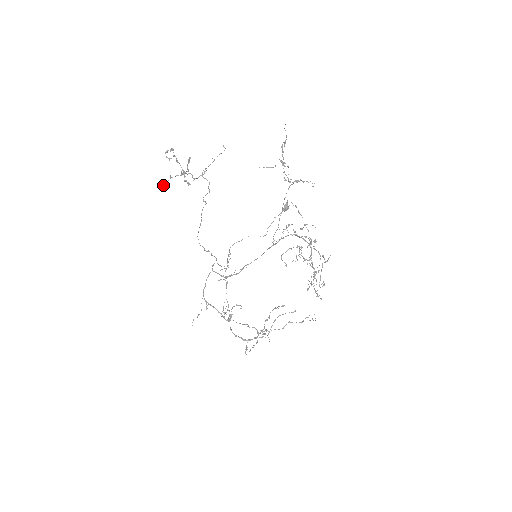
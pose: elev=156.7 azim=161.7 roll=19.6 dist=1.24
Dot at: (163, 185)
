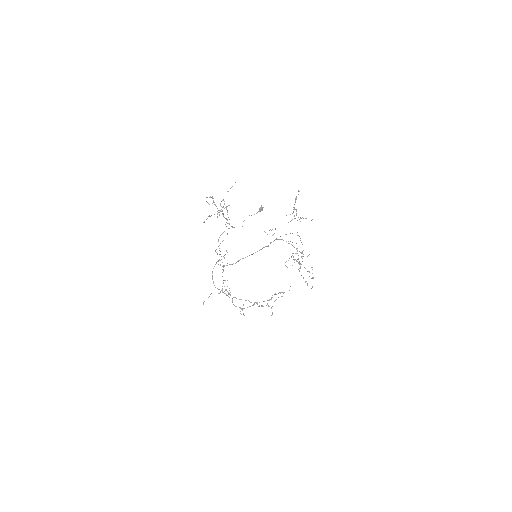
Dot at: (204, 222)
